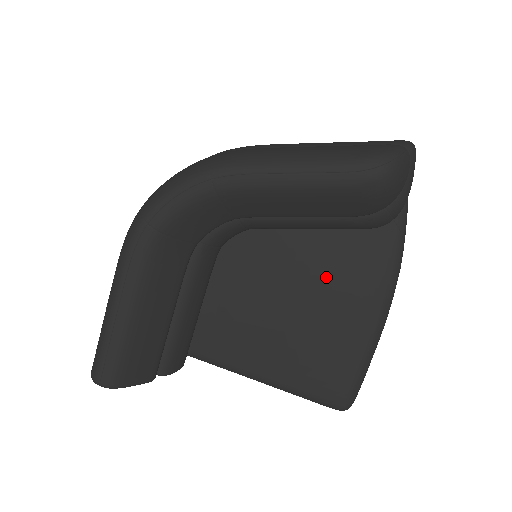
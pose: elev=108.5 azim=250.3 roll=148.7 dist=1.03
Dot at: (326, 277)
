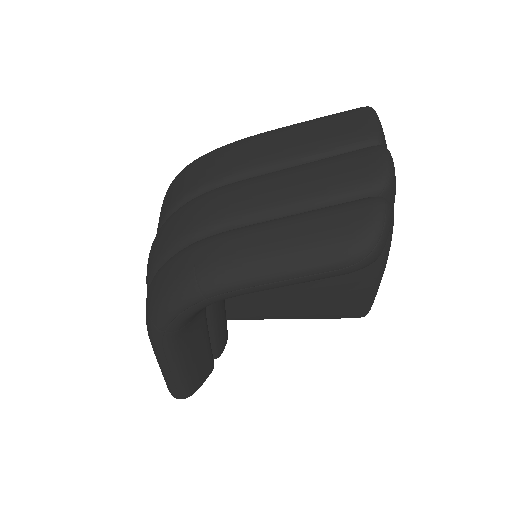
Dot at: occluded
